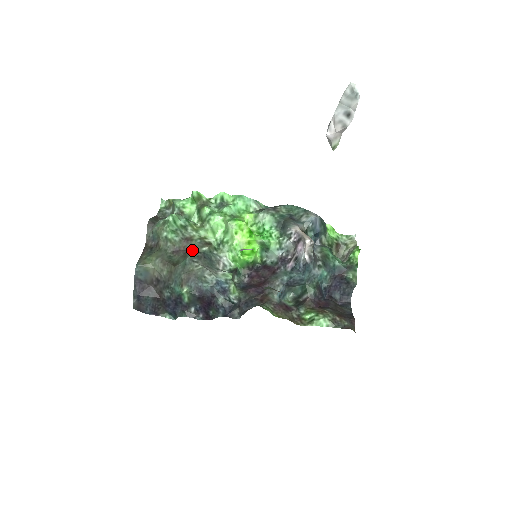
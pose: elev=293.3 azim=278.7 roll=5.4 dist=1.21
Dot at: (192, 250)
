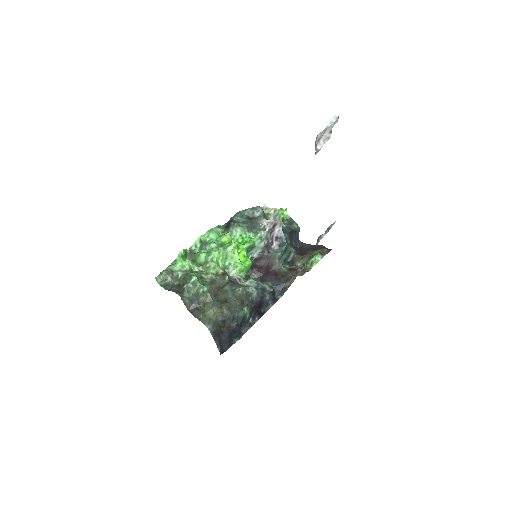
Dot at: (222, 286)
